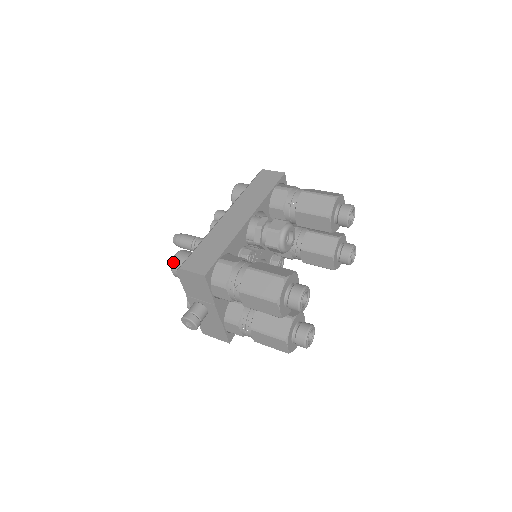
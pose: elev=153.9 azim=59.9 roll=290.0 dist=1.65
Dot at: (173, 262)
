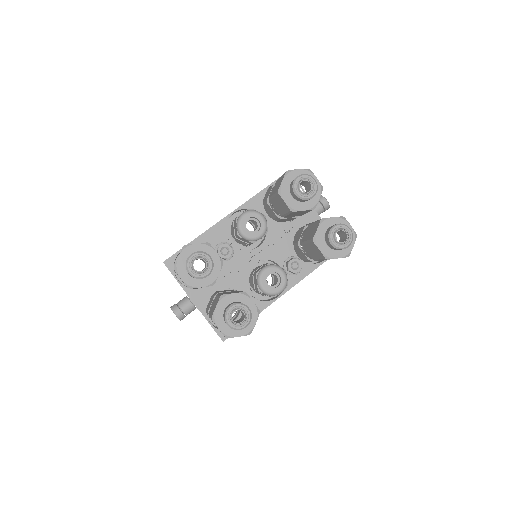
Dot at: occluded
